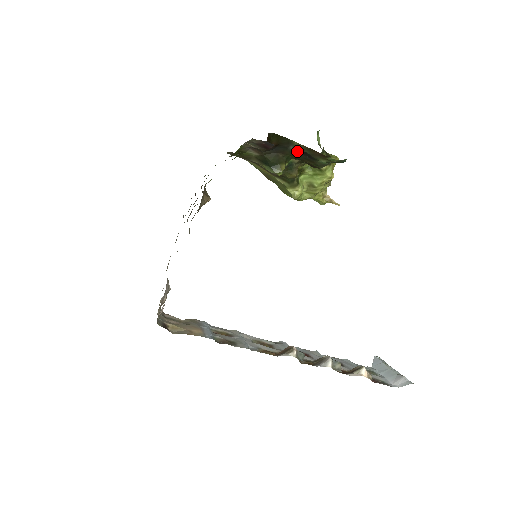
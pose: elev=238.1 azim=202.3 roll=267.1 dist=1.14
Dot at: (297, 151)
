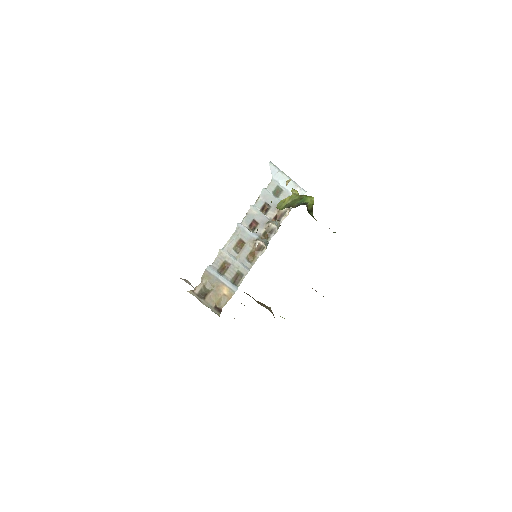
Dot at: occluded
